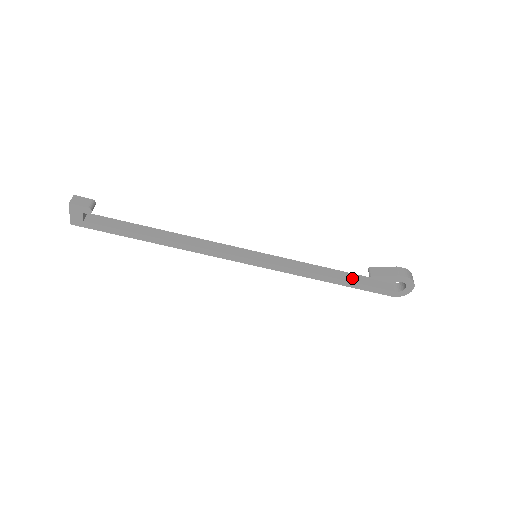
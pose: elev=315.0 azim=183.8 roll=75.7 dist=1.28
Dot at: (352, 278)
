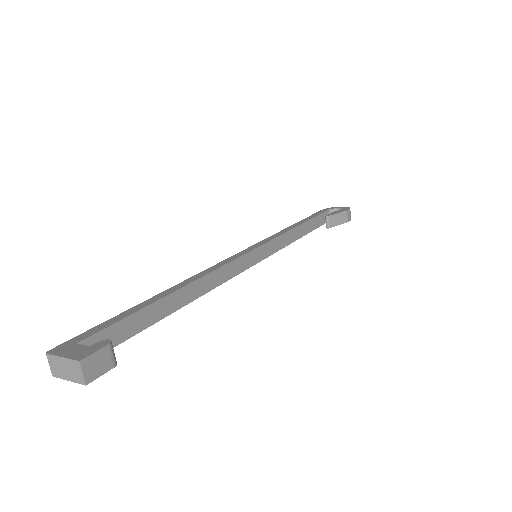
Dot at: (310, 227)
